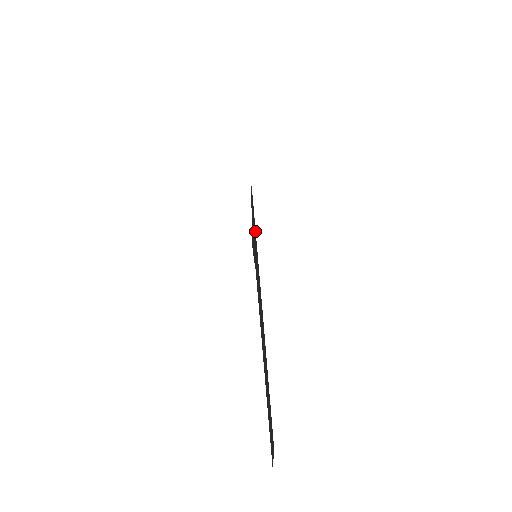
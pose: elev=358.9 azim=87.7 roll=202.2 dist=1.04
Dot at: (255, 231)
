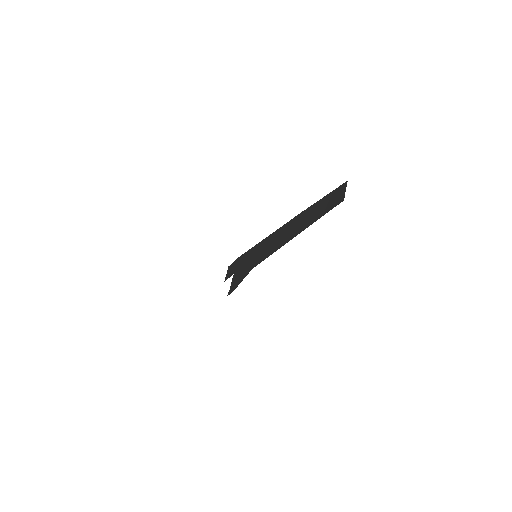
Dot at: (254, 247)
